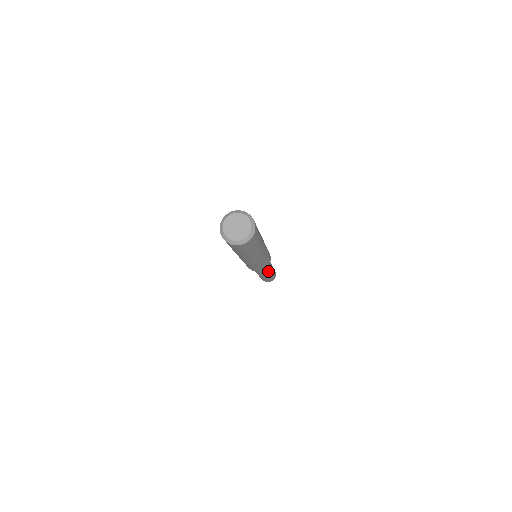
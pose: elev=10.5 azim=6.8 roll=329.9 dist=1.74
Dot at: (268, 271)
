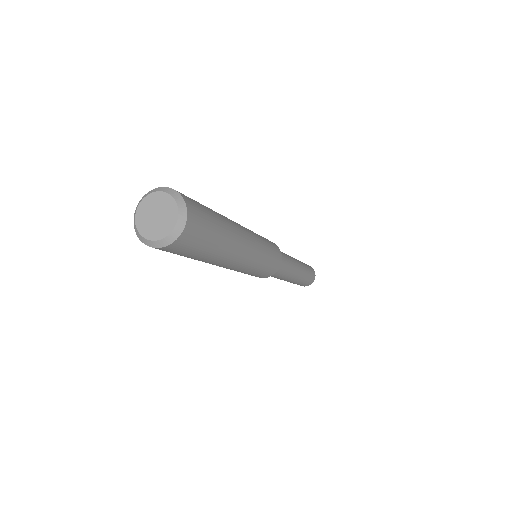
Dot at: (282, 278)
